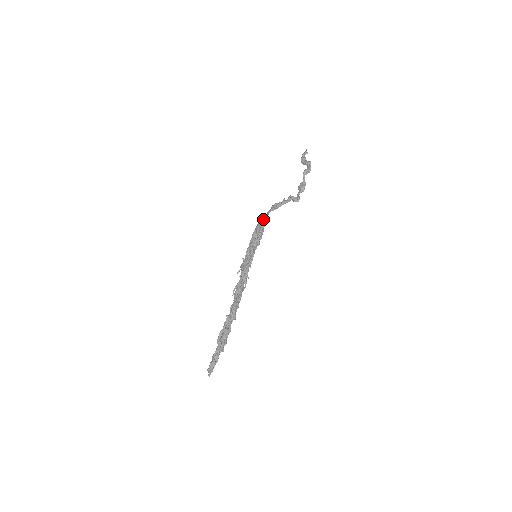
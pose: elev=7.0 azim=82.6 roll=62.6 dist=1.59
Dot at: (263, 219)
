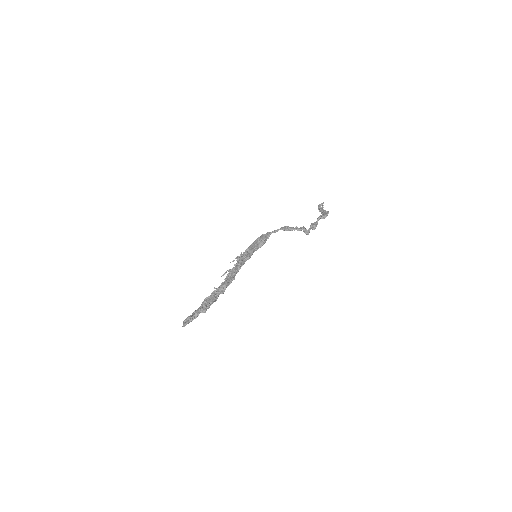
Dot at: (270, 233)
